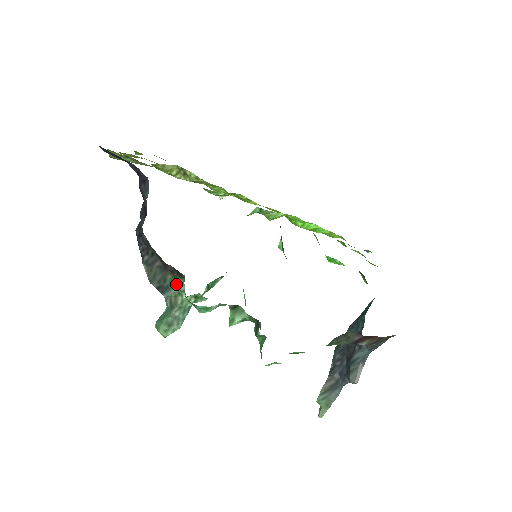
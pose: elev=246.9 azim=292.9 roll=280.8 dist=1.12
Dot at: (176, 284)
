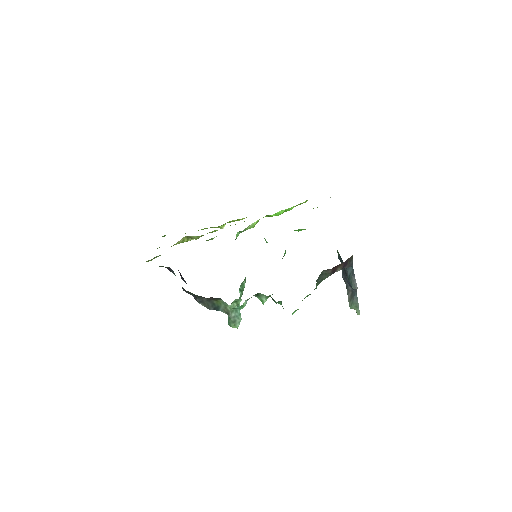
Dot at: (220, 303)
